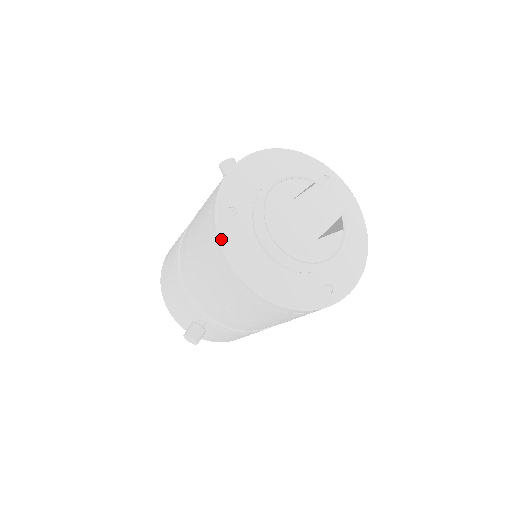
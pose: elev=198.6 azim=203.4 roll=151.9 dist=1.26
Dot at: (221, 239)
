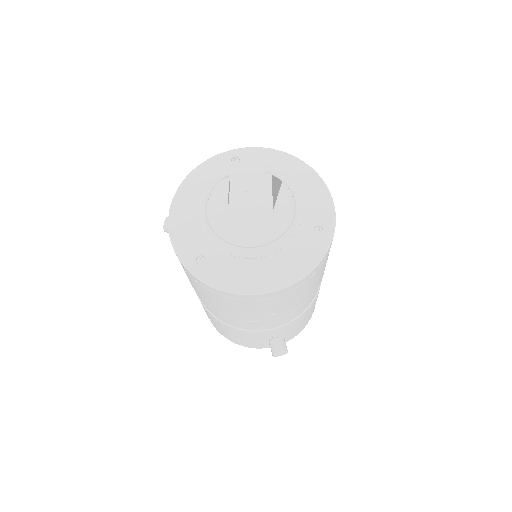
Dot at: (214, 286)
